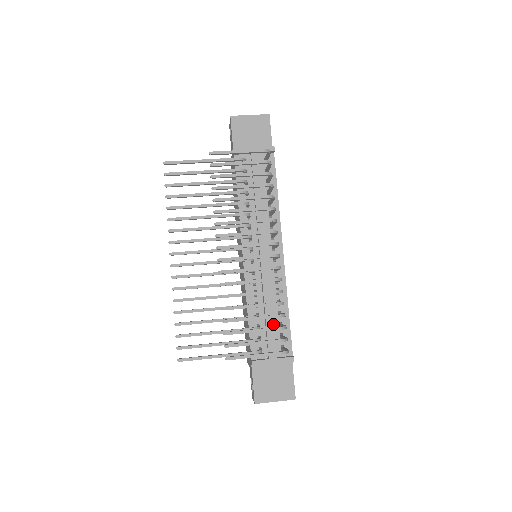
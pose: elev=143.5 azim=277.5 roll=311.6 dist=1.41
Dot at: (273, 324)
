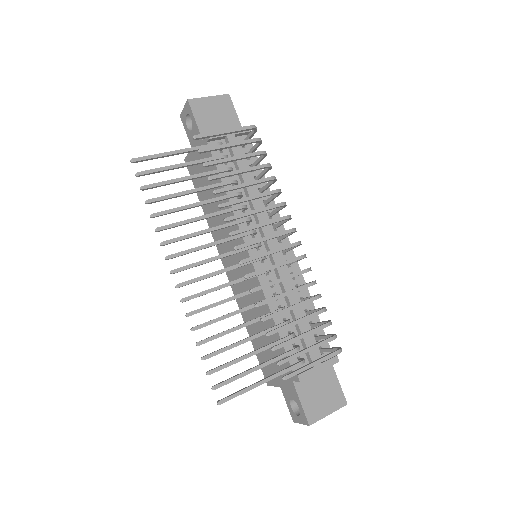
Dot at: (306, 325)
